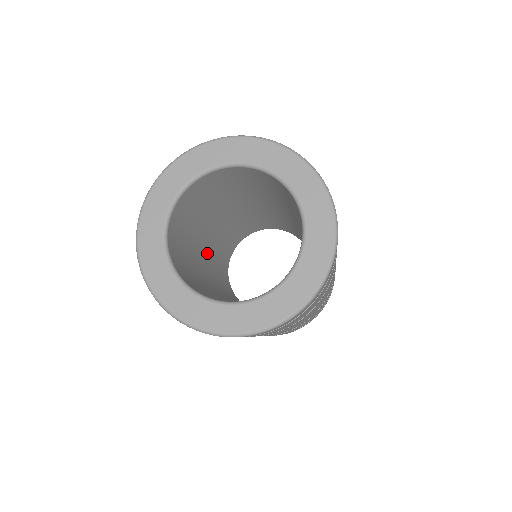
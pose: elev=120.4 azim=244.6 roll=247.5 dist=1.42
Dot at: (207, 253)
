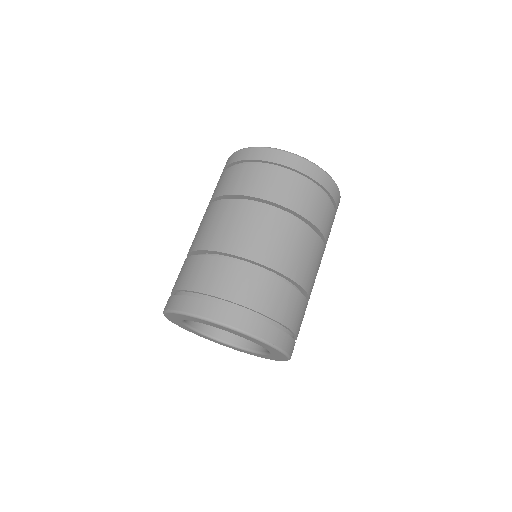
Dot at: occluded
